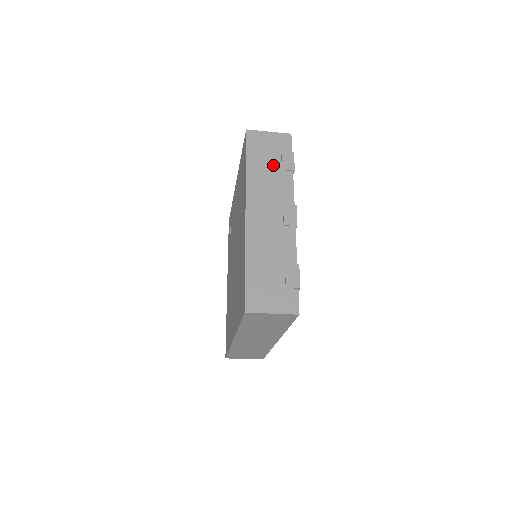
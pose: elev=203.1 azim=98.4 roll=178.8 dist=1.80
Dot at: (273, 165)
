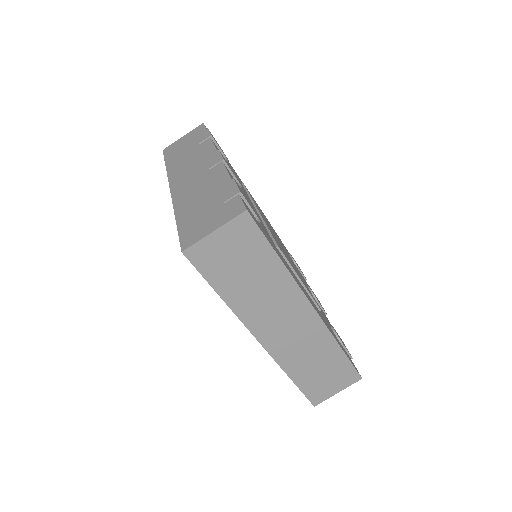
Dot at: (190, 148)
